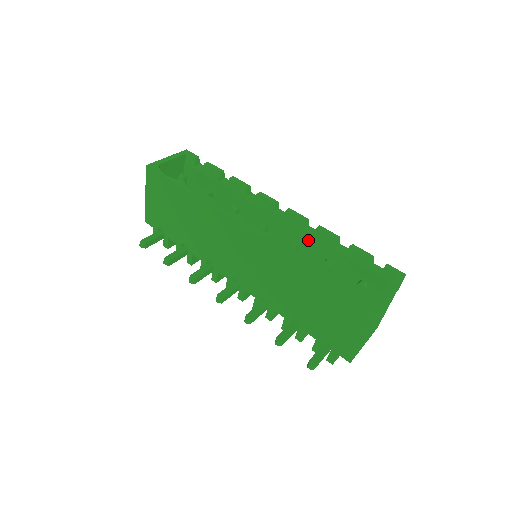
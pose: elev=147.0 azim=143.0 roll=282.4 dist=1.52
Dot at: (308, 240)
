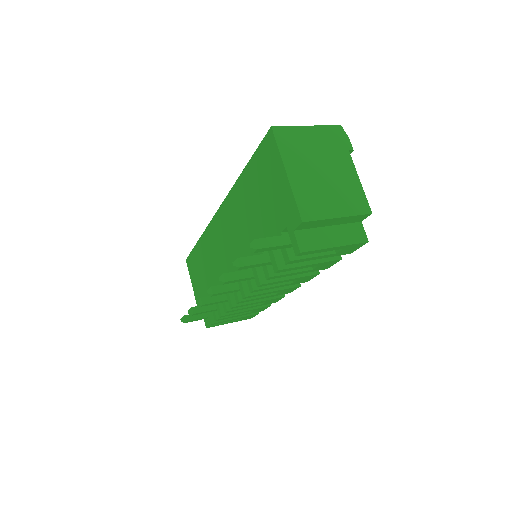
Dot at: occluded
